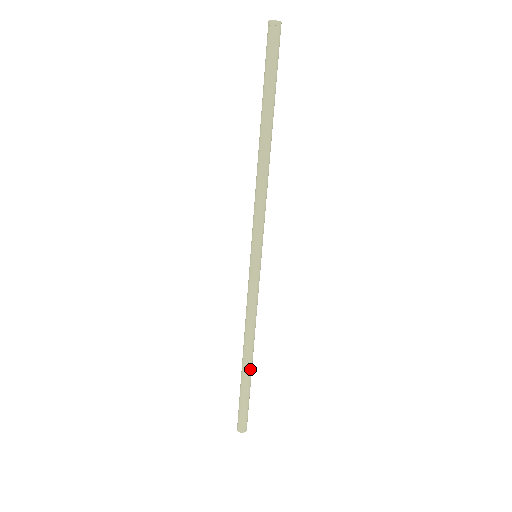
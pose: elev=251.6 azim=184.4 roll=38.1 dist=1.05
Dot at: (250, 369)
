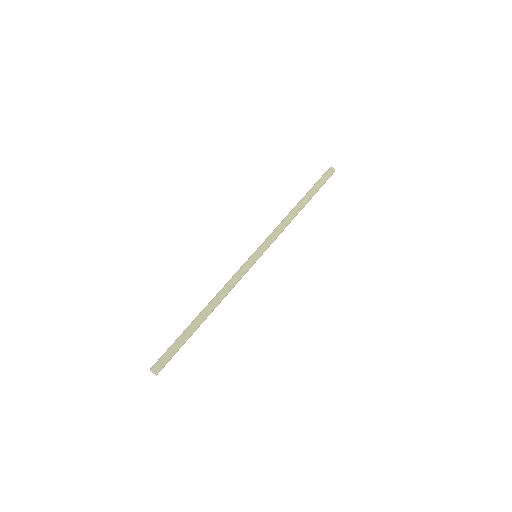
Dot at: (199, 322)
